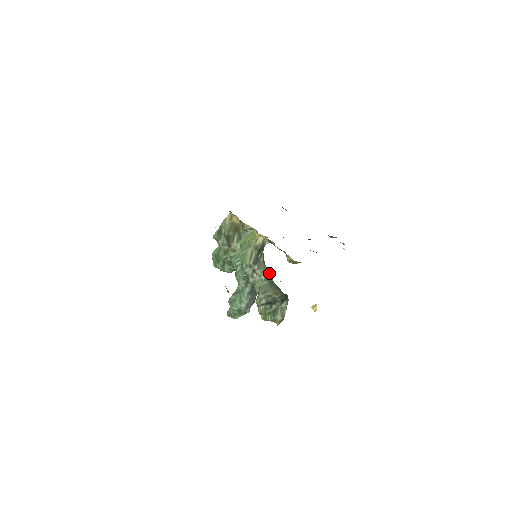
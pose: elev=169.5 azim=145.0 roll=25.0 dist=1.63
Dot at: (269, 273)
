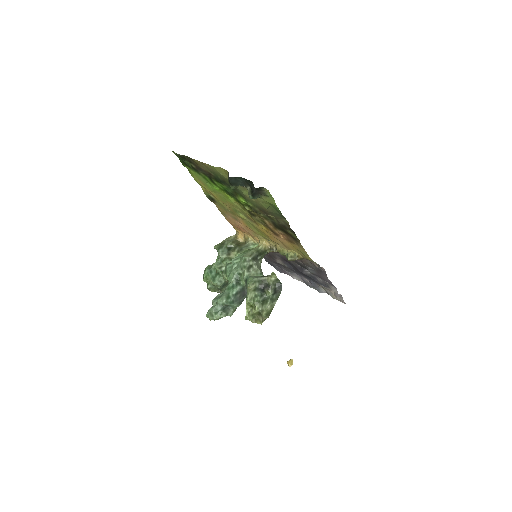
Dot at: occluded
